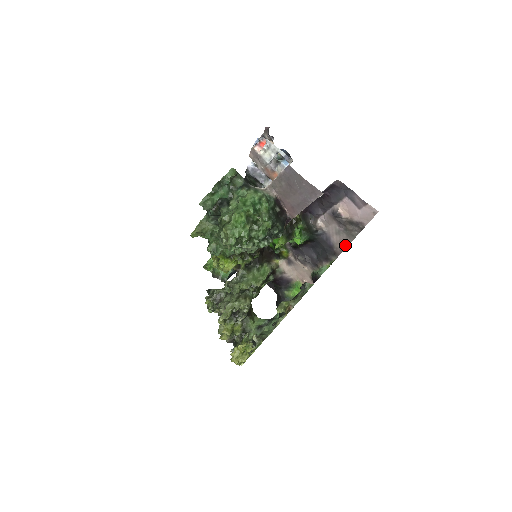
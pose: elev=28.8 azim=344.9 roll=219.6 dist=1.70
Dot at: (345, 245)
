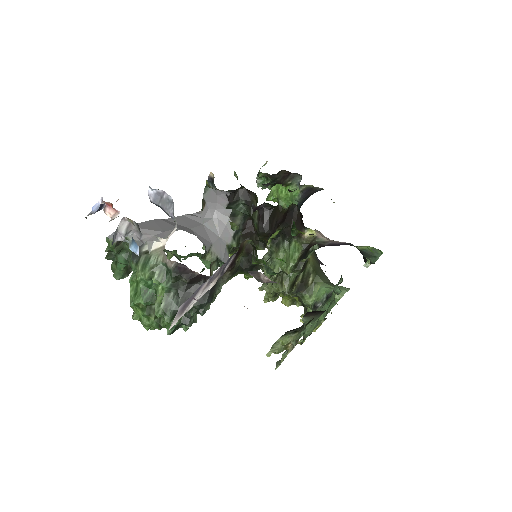
Dot at: occluded
